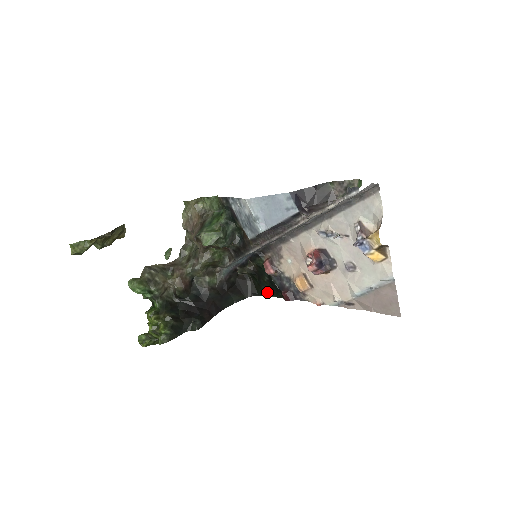
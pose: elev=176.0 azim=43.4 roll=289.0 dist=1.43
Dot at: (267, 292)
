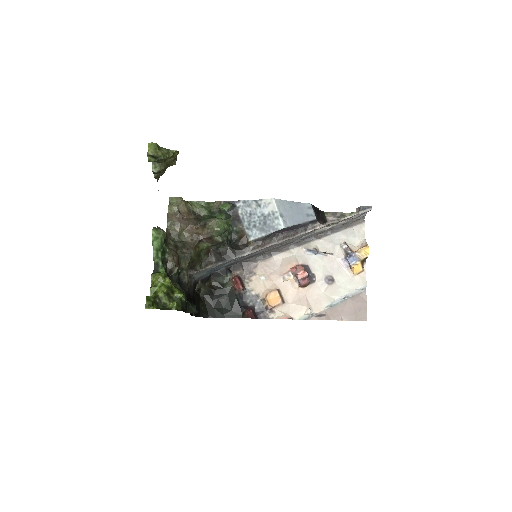
Dot at: (221, 313)
